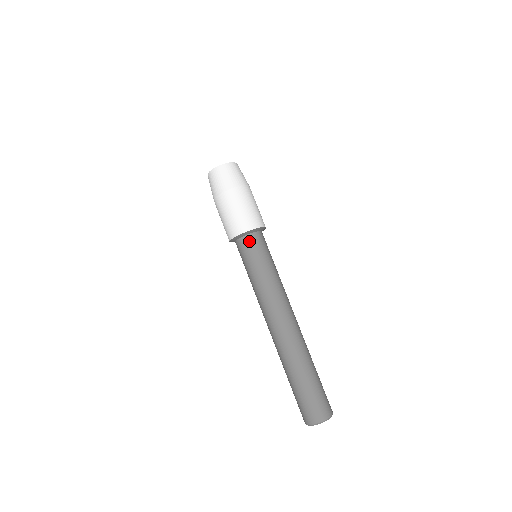
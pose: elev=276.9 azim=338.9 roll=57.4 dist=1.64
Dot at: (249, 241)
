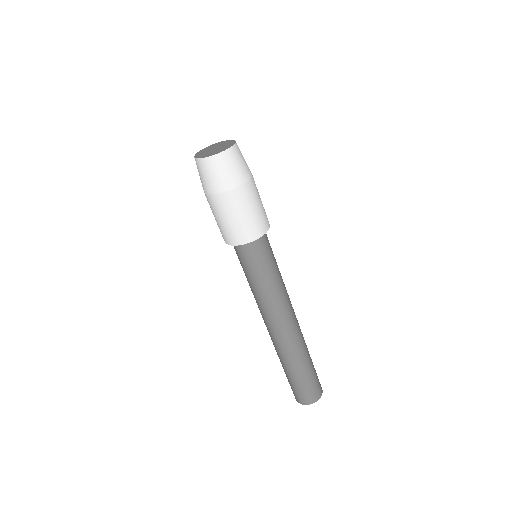
Dot at: (250, 250)
